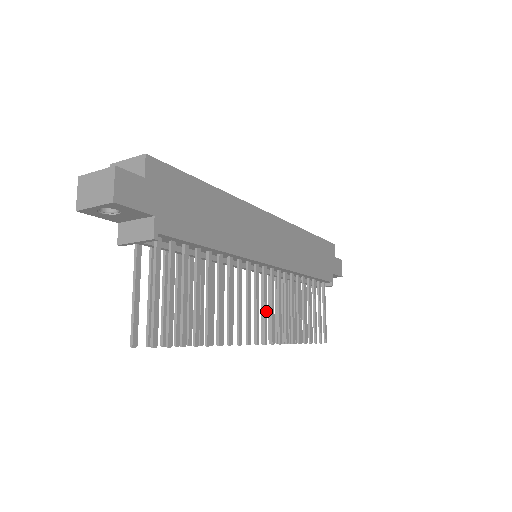
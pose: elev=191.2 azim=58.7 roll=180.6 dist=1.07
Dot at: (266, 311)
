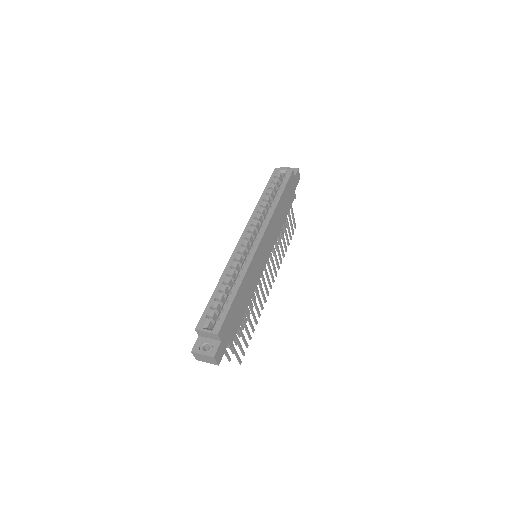
Dot at: (268, 277)
